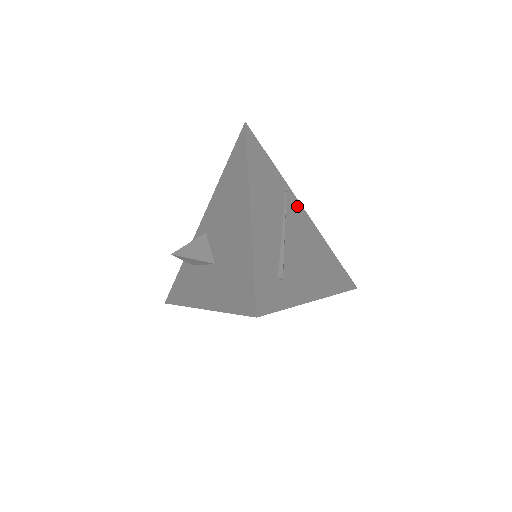
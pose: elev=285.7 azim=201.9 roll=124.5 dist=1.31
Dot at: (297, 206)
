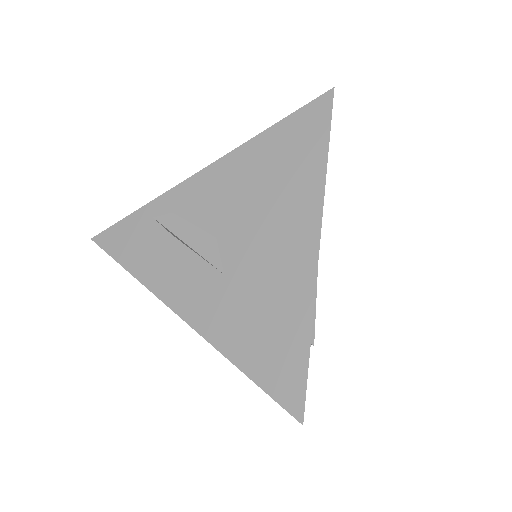
Dot at: occluded
